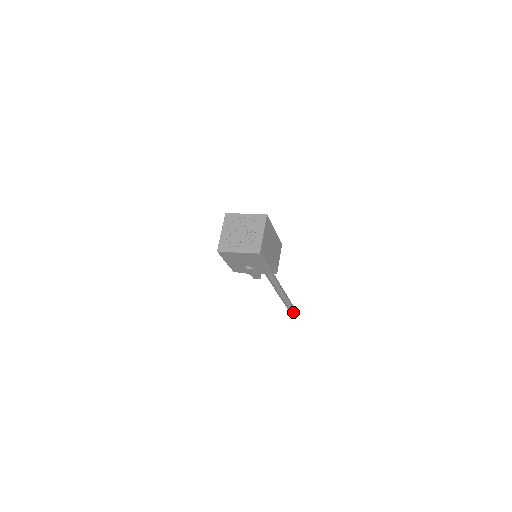
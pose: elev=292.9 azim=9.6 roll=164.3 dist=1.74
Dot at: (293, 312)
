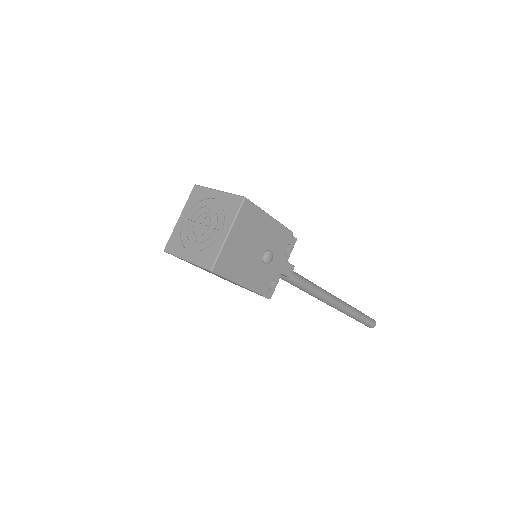
Dot at: (368, 319)
